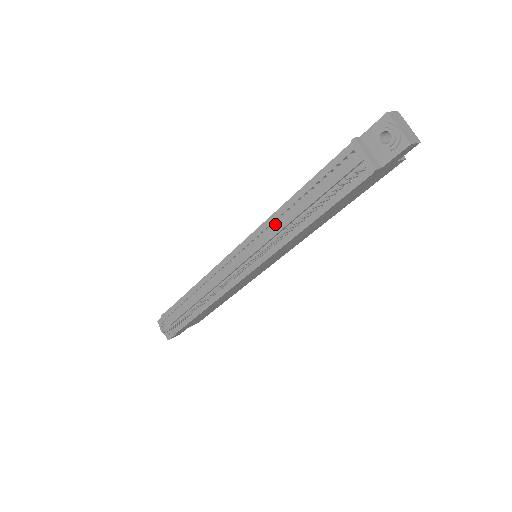
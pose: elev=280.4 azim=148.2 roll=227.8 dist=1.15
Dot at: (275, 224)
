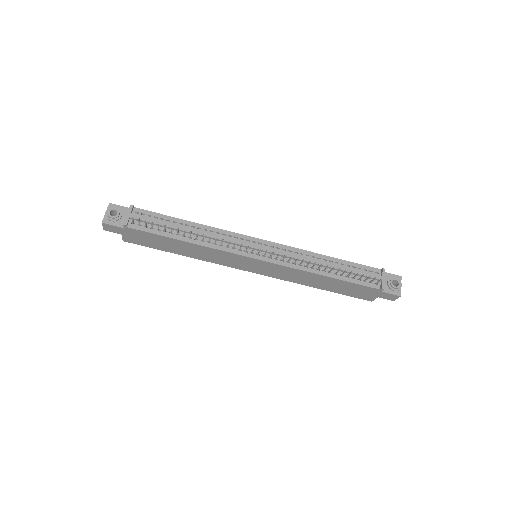
Dot at: (304, 256)
